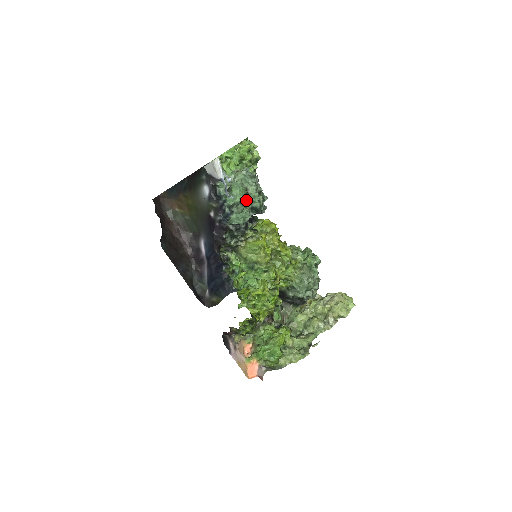
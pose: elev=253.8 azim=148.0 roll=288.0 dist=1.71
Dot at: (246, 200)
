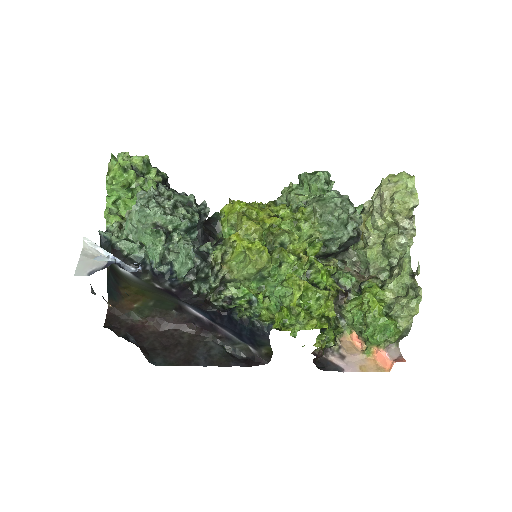
Dot at: (169, 234)
